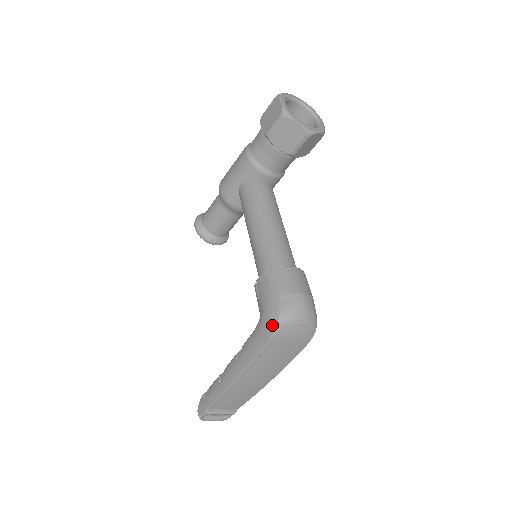
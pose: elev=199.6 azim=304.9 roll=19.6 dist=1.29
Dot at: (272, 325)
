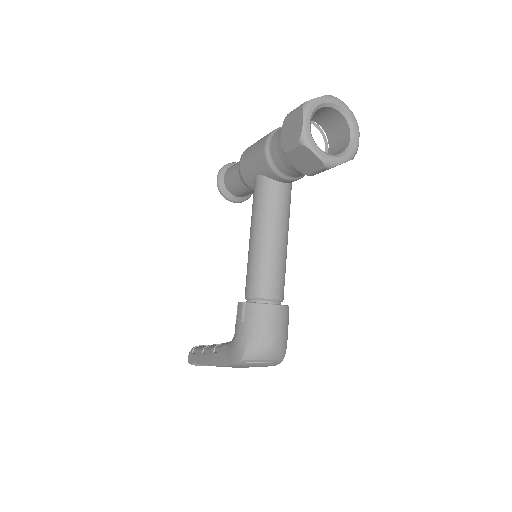
Dot at: (237, 357)
